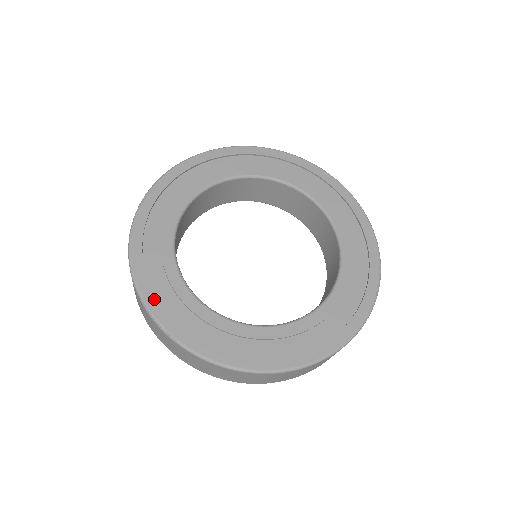
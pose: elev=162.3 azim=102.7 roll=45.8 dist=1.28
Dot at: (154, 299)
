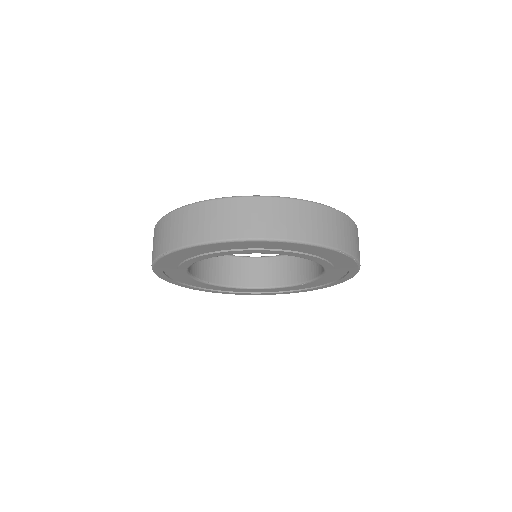
Dot at: occluded
